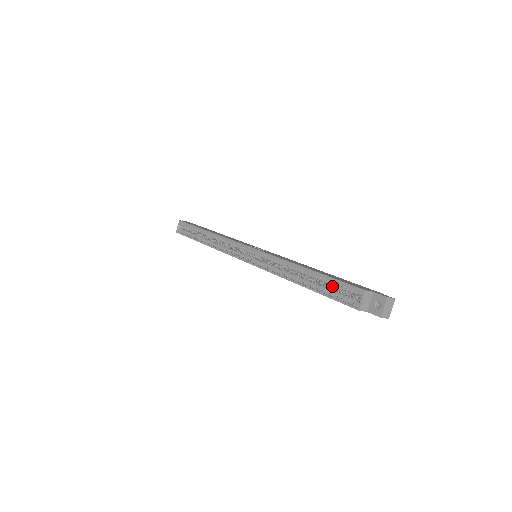
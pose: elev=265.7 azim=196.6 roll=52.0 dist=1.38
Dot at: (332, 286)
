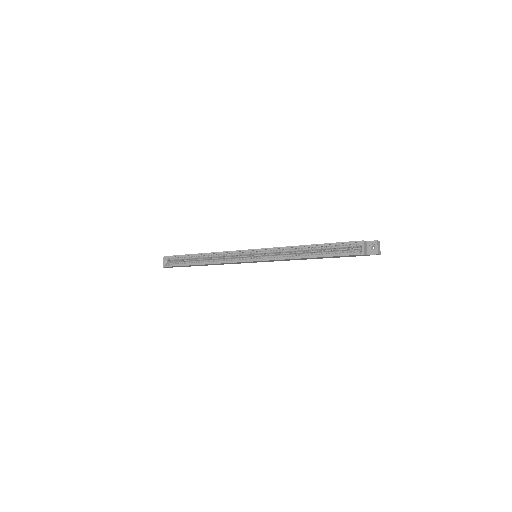
Dot at: (335, 249)
